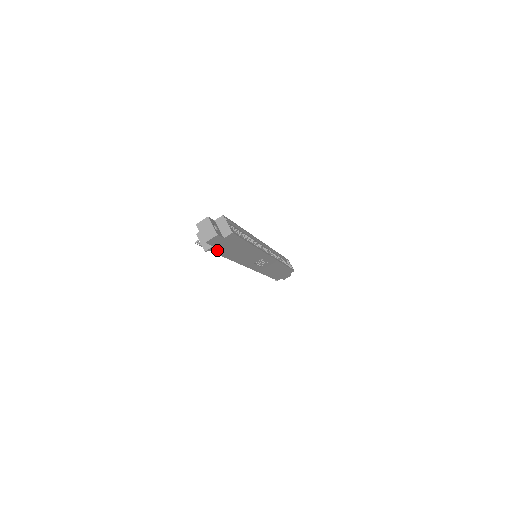
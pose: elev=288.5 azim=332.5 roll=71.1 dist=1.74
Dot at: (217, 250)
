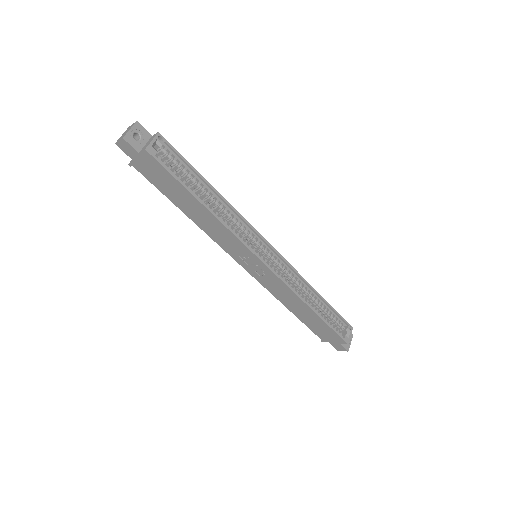
Dot at: (148, 175)
